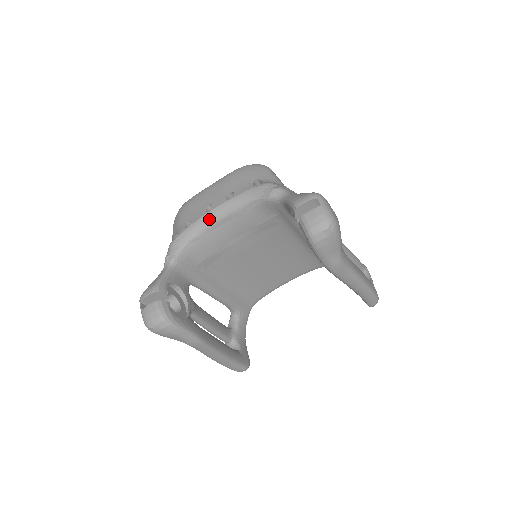
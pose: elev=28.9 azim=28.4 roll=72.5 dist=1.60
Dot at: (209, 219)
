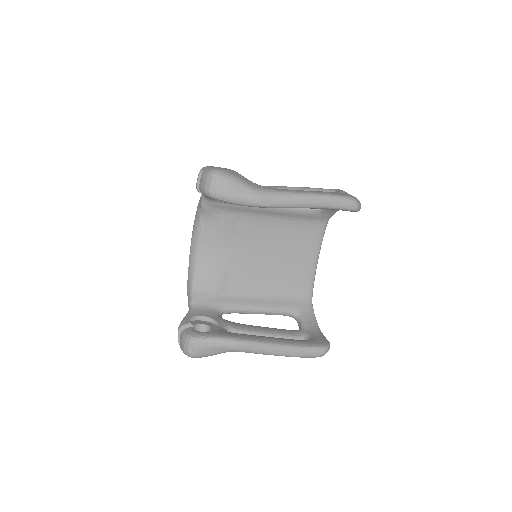
Dot at: (192, 256)
